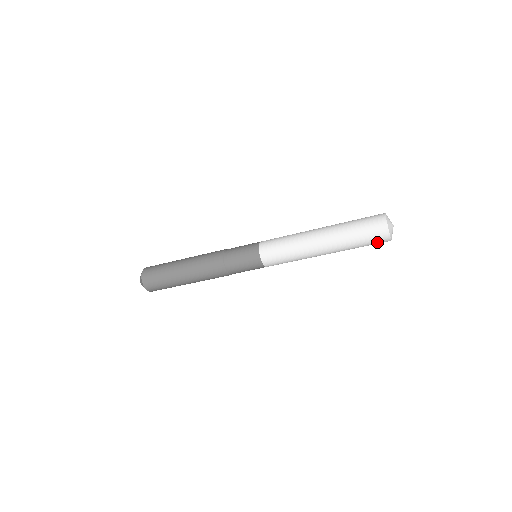
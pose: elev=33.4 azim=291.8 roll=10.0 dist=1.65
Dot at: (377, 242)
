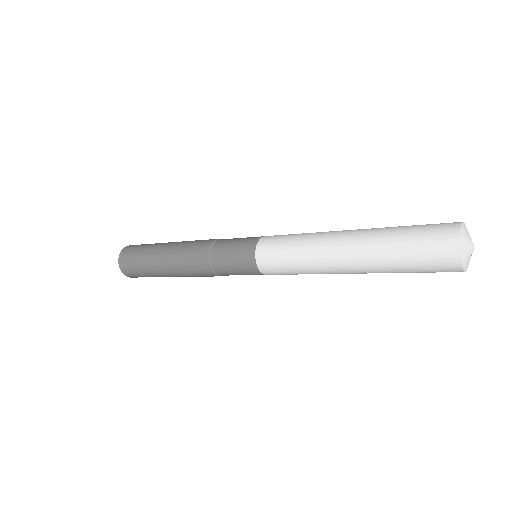
Dot at: occluded
